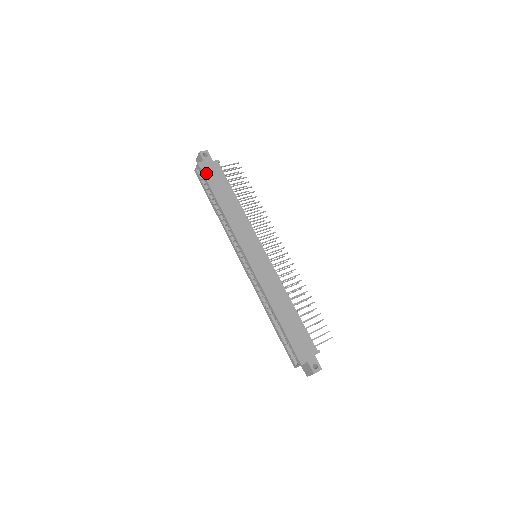
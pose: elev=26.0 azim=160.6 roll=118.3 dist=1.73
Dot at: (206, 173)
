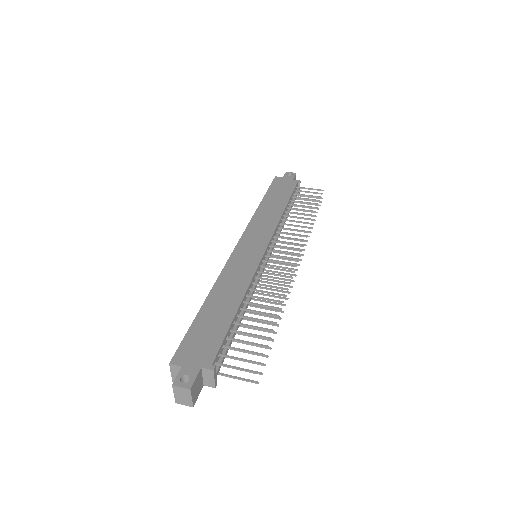
Dot at: (275, 184)
